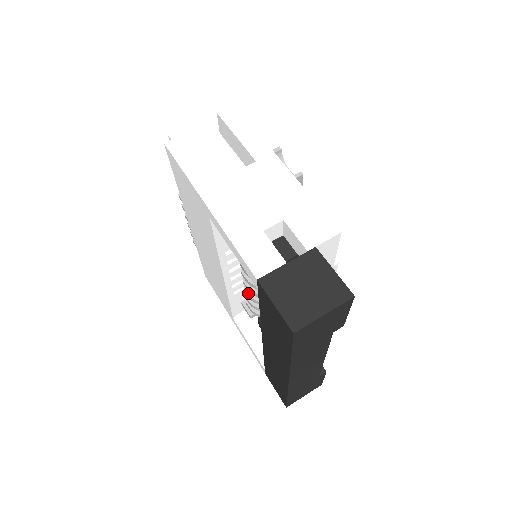
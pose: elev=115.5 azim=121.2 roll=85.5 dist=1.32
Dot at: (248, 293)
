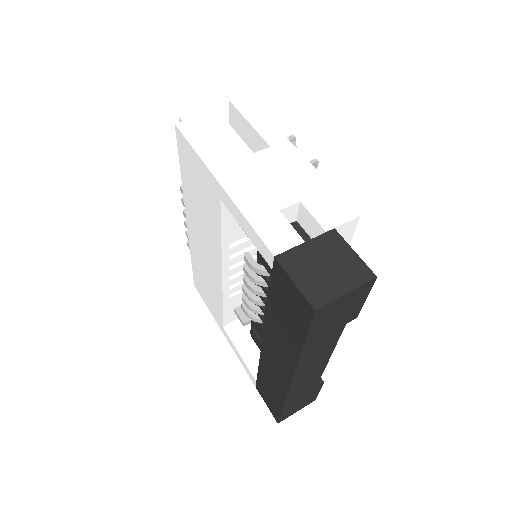
Dot at: (247, 293)
